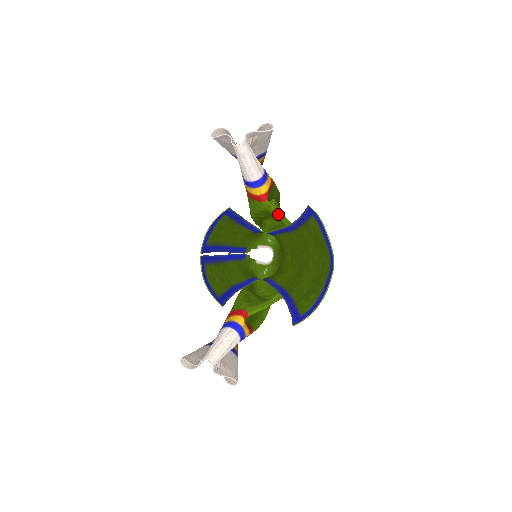
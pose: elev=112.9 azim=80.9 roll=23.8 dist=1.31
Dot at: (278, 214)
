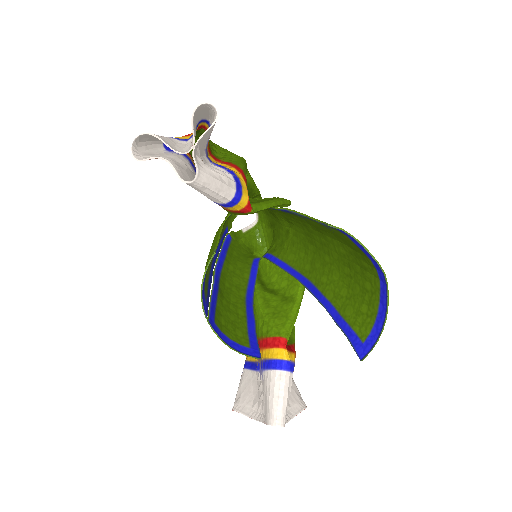
Dot at: (267, 208)
